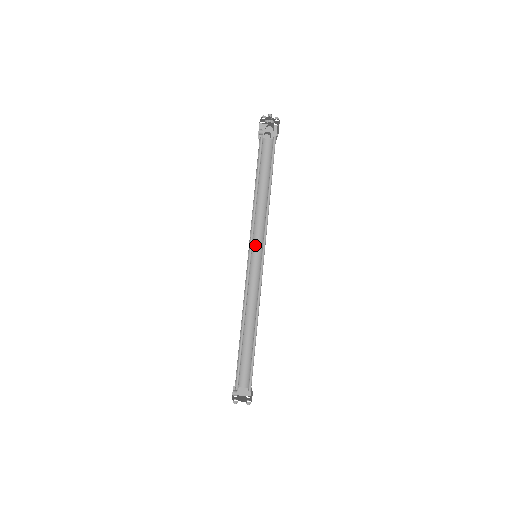
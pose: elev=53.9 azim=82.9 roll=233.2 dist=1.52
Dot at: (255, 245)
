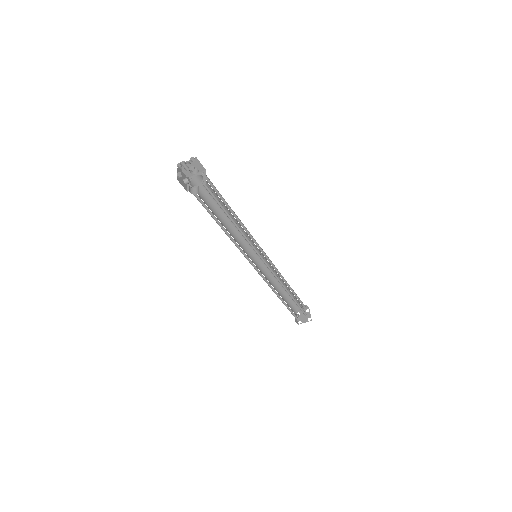
Dot at: (250, 246)
